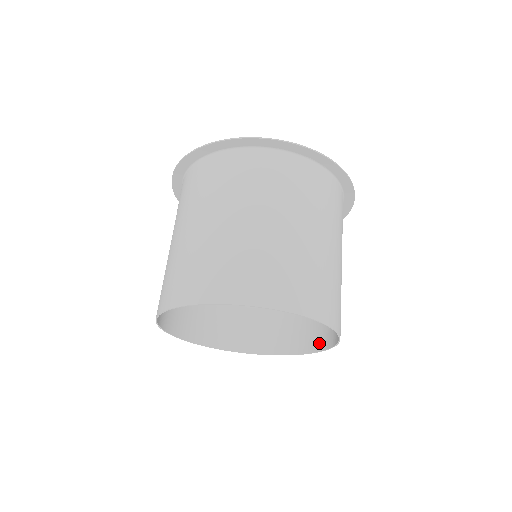
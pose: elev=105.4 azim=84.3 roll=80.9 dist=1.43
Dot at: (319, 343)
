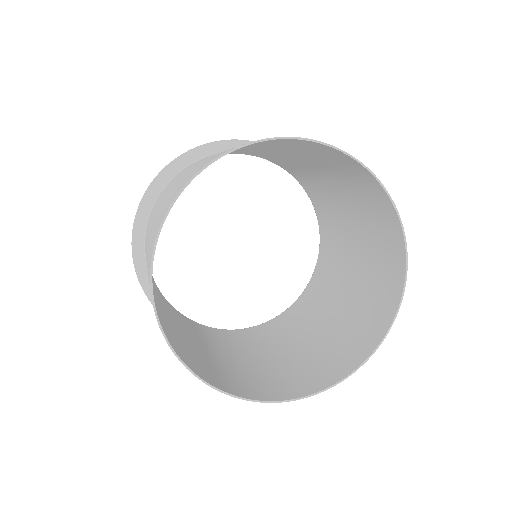
Dot at: (396, 285)
